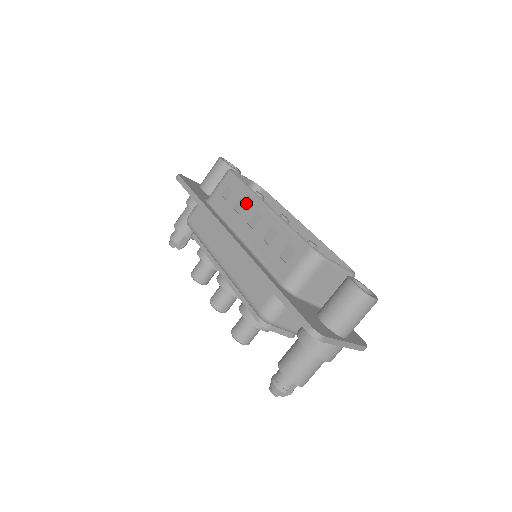
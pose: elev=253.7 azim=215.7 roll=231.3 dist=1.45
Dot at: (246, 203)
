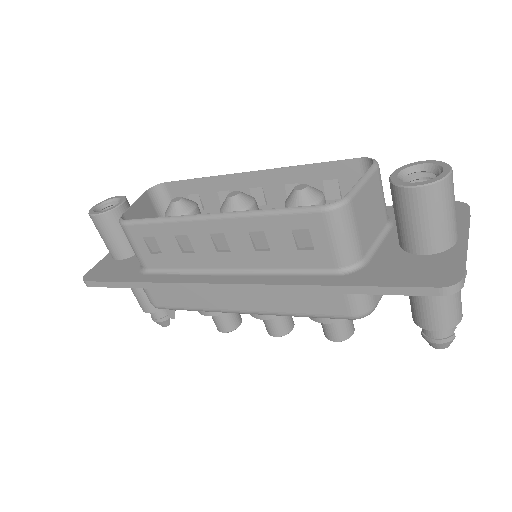
Dot at: (187, 236)
